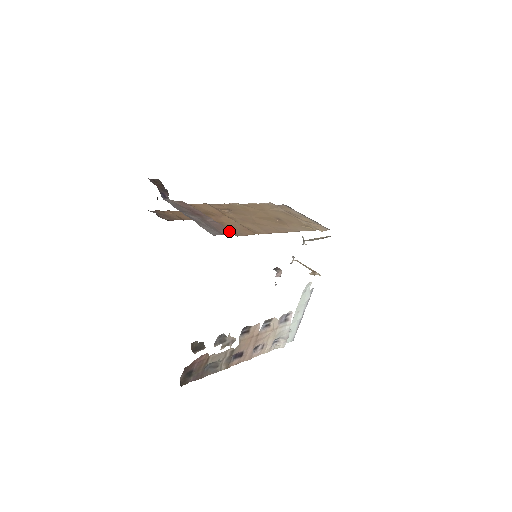
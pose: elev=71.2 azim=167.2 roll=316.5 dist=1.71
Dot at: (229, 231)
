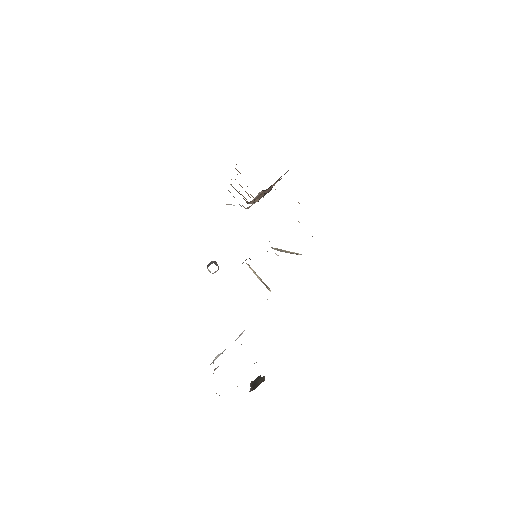
Dot at: occluded
